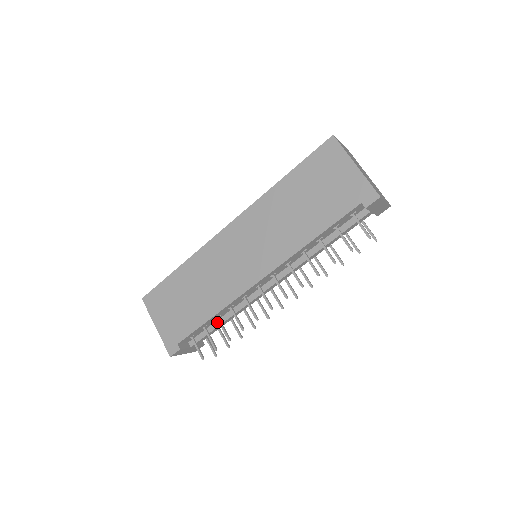
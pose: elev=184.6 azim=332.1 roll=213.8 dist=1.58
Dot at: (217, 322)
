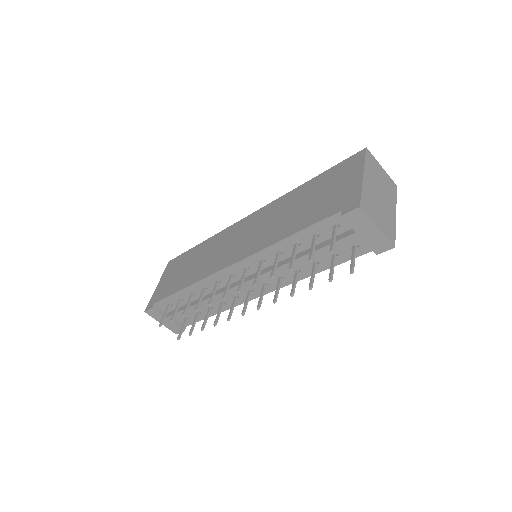
Dot at: (193, 302)
